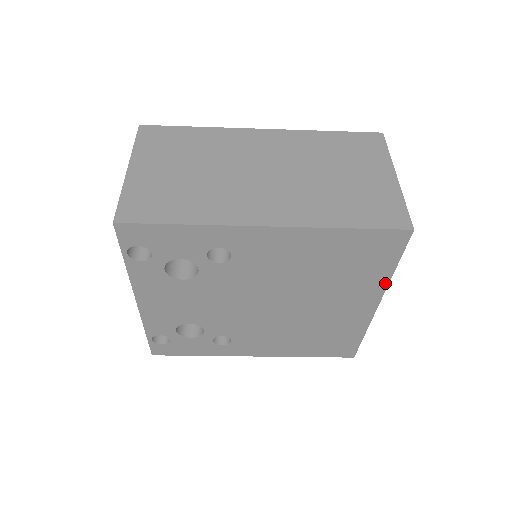
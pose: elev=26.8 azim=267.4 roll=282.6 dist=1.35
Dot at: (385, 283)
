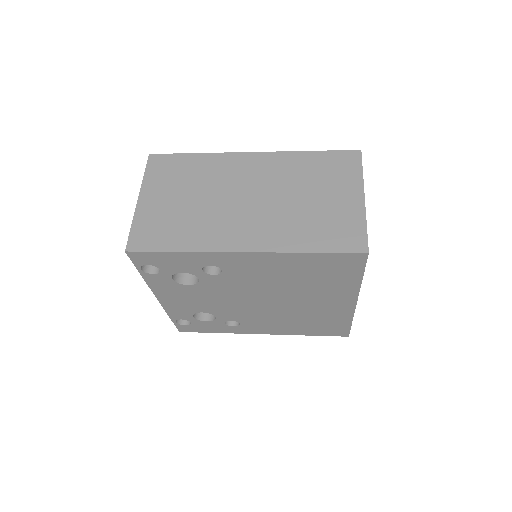
Dot at: (357, 287)
